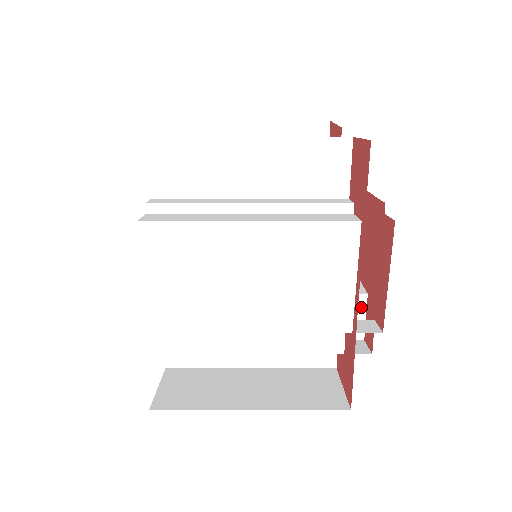
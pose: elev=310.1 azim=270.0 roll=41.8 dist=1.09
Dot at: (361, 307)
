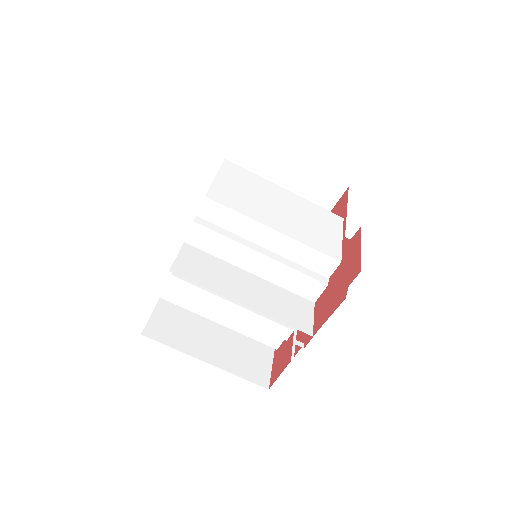
Dot at: occluded
